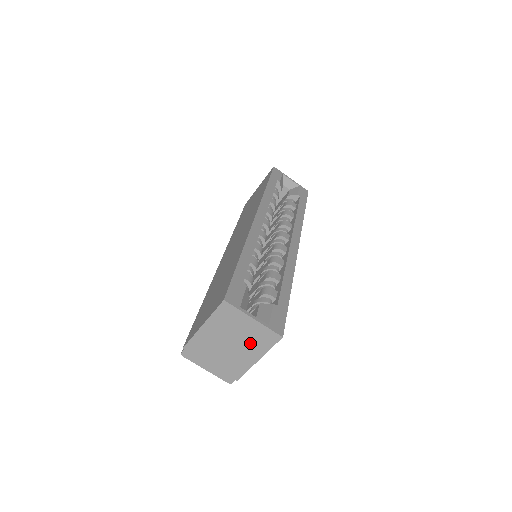
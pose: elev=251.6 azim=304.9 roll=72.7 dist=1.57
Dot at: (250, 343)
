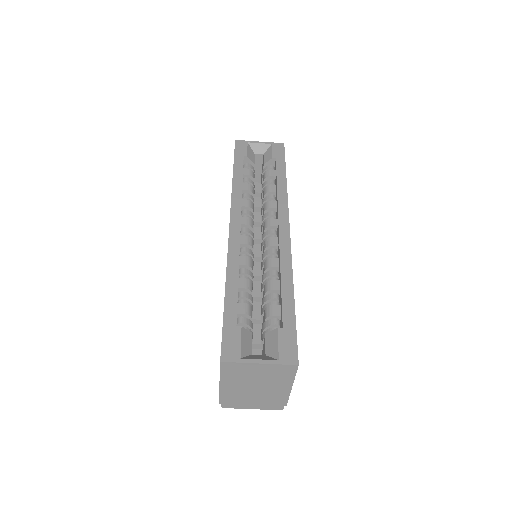
Dot at: (273, 380)
